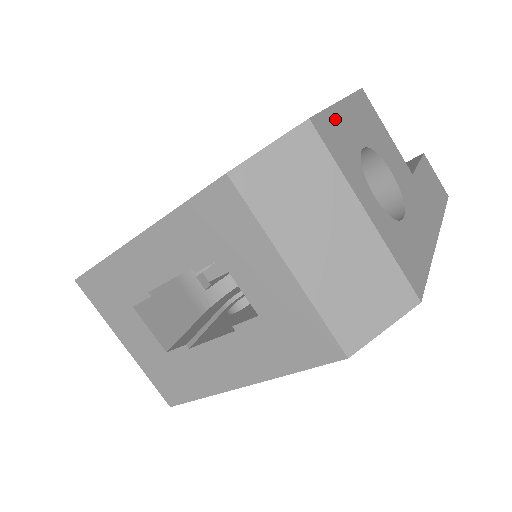
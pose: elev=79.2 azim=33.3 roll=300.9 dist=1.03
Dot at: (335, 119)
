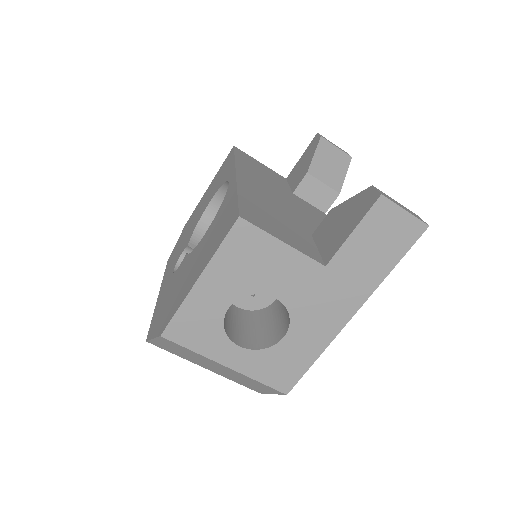
Dot at: (190, 309)
